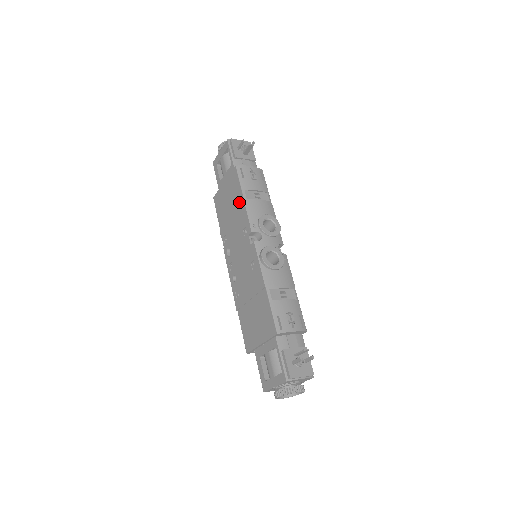
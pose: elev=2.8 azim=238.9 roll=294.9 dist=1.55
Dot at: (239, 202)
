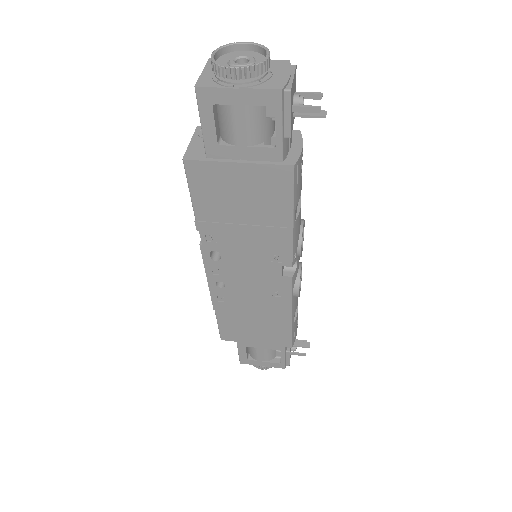
Dot at: (277, 220)
